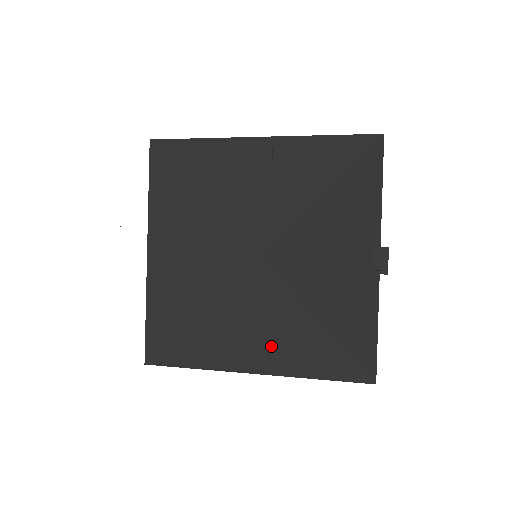
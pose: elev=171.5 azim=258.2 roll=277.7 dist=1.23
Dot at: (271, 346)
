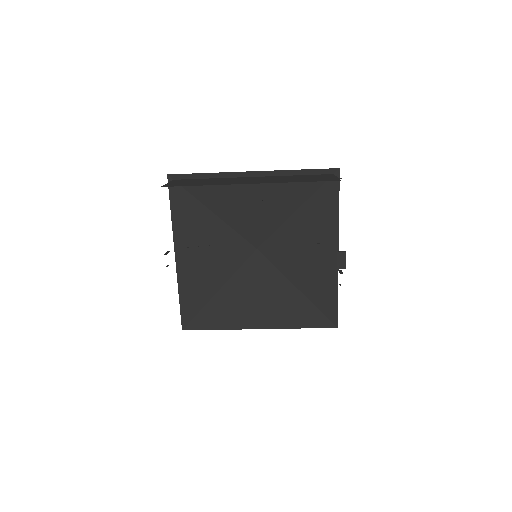
Dot at: (269, 310)
